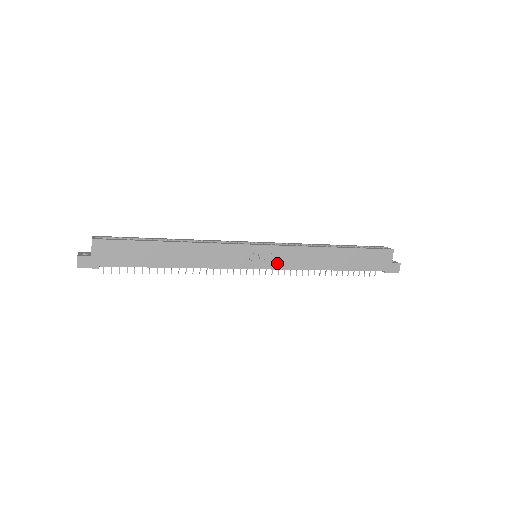
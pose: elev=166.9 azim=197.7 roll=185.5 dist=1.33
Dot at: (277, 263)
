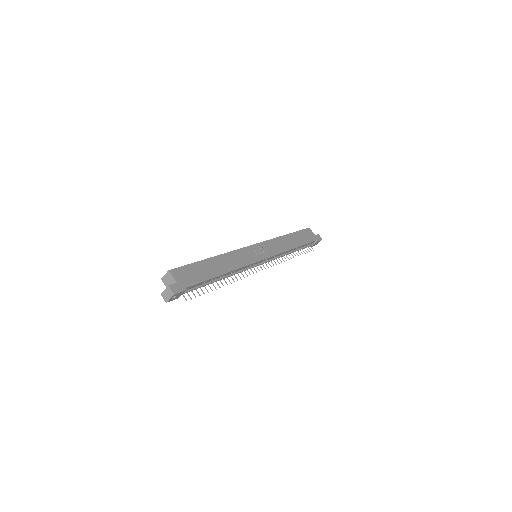
Dot at: (270, 252)
